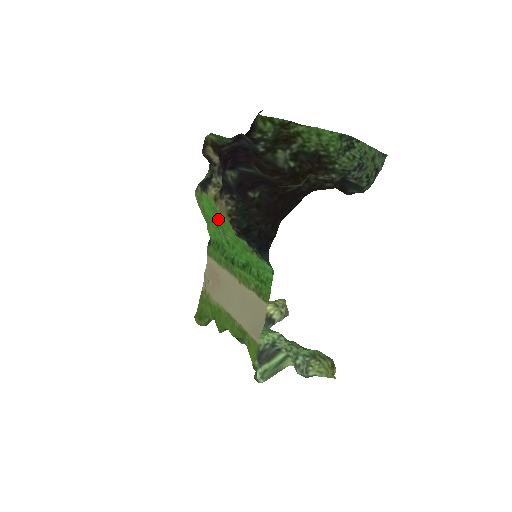
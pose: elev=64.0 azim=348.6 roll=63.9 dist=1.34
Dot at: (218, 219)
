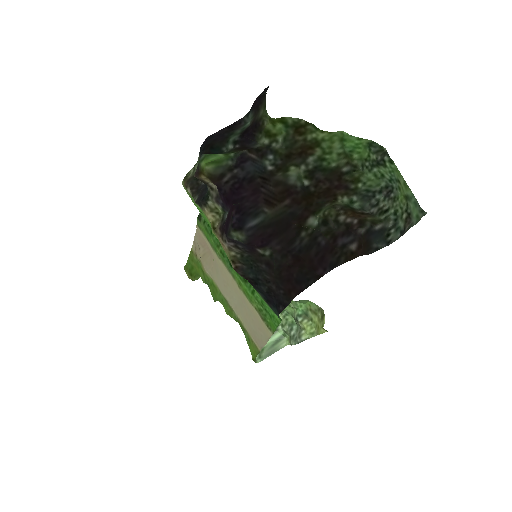
Dot at: occluded
